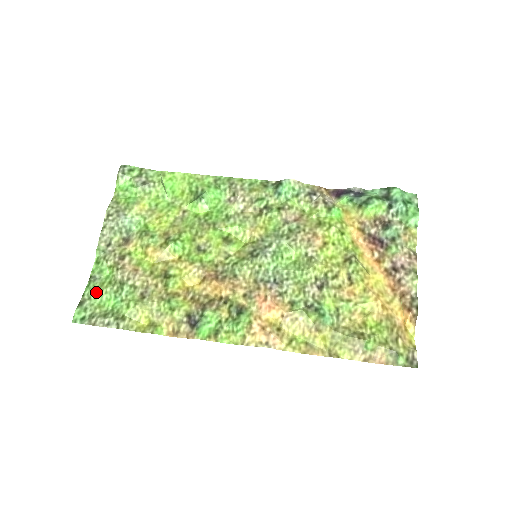
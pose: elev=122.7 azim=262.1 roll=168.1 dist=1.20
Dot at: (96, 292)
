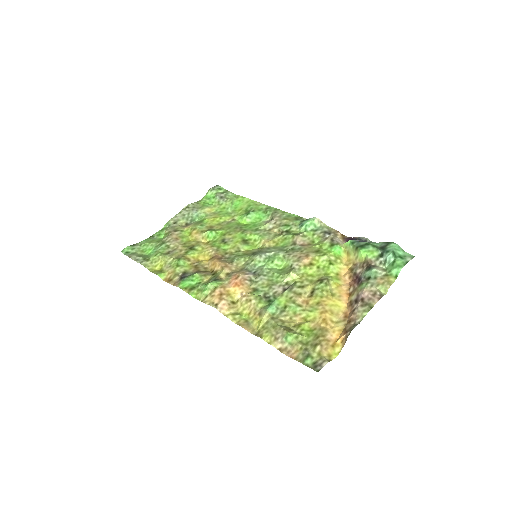
Dot at: (147, 243)
